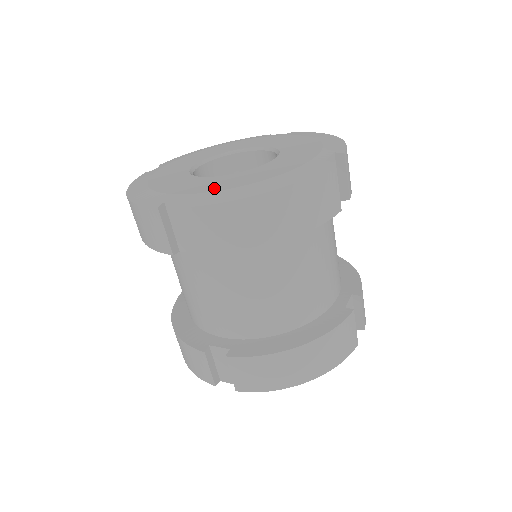
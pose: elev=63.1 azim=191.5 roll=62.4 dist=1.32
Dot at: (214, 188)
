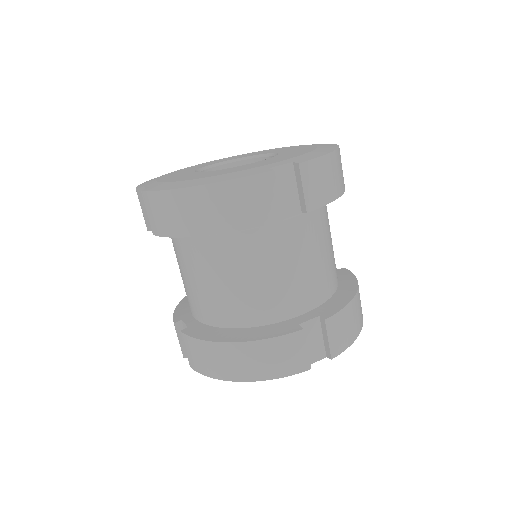
Dot at: (175, 180)
